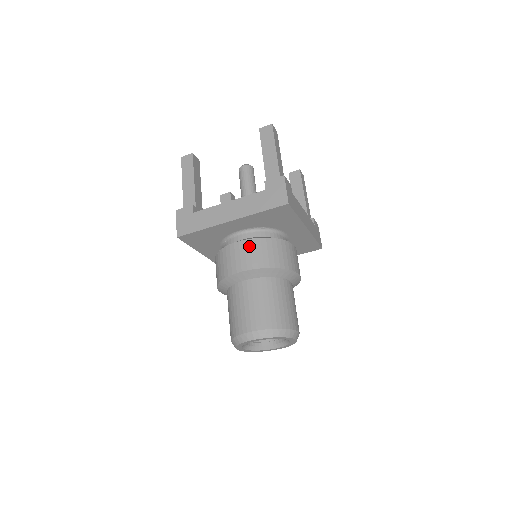
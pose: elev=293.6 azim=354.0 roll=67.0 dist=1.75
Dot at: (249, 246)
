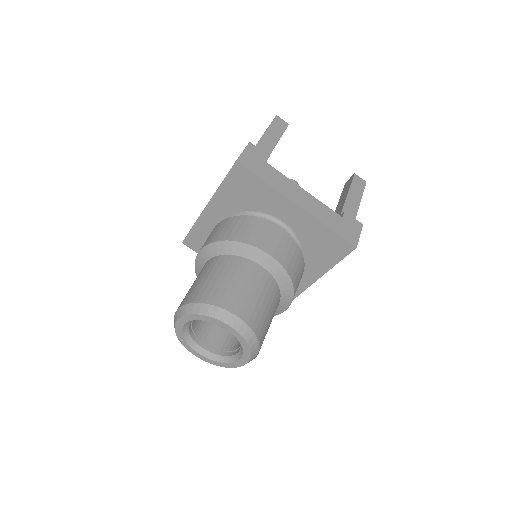
Dot at: (217, 227)
